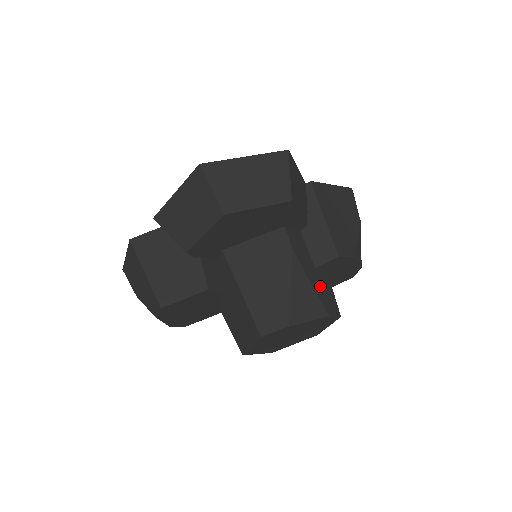
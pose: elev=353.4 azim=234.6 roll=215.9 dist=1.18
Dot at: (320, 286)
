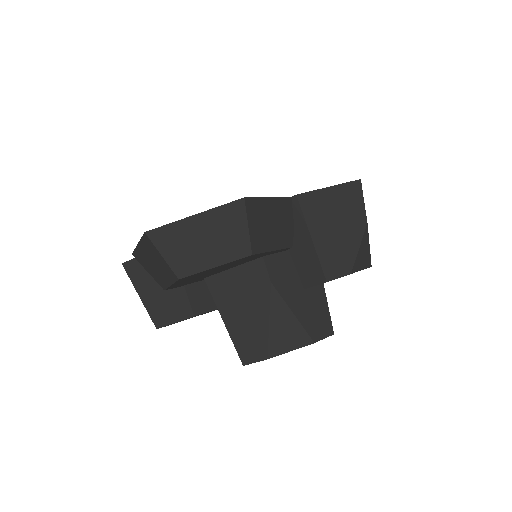
Dot at: (308, 310)
